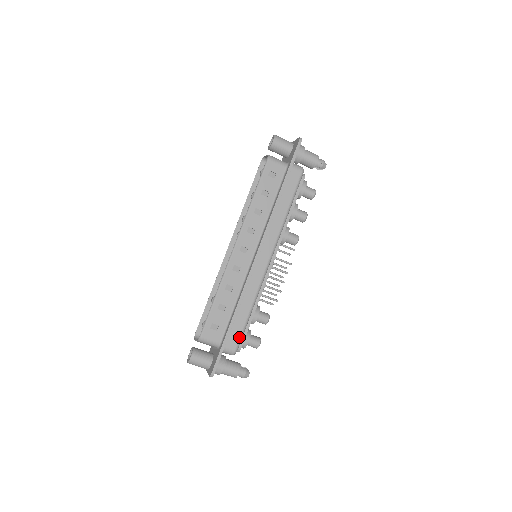
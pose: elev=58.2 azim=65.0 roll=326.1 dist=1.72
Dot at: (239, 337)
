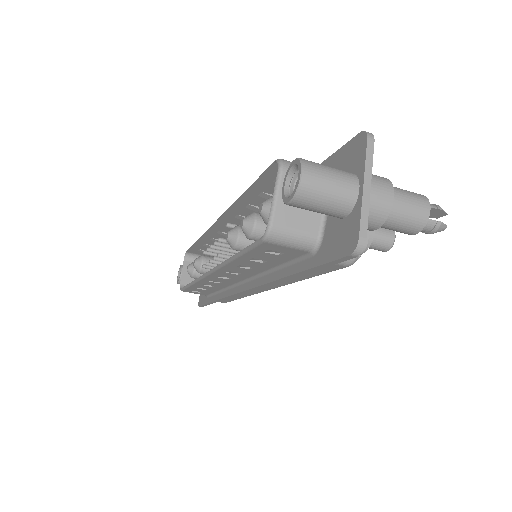
Dot at: (228, 301)
